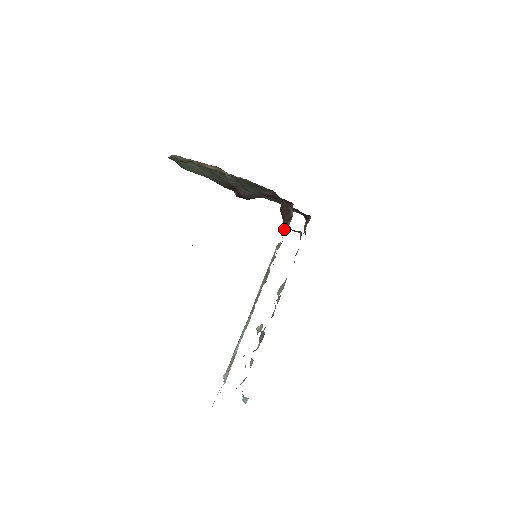
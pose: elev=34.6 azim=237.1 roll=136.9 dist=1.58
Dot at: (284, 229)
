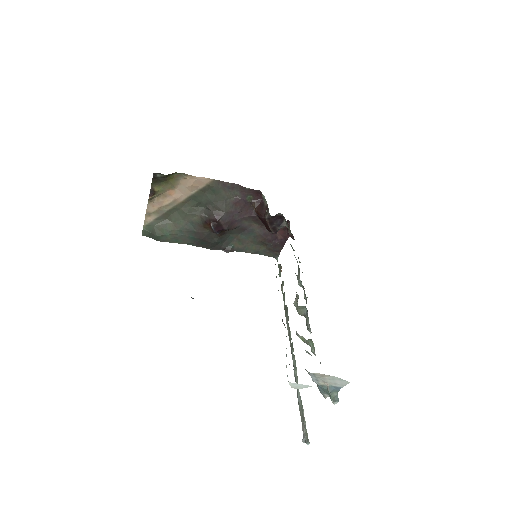
Dot at: (279, 272)
